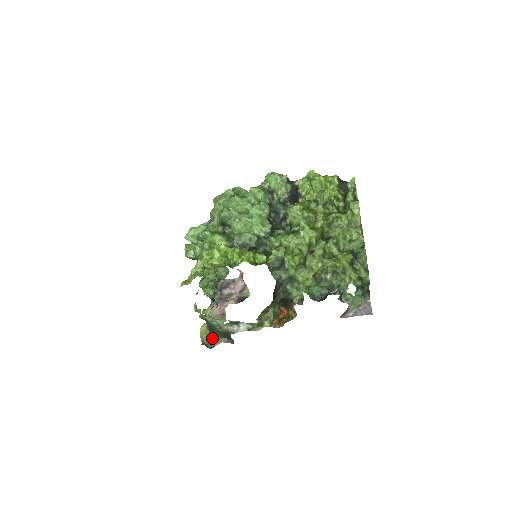
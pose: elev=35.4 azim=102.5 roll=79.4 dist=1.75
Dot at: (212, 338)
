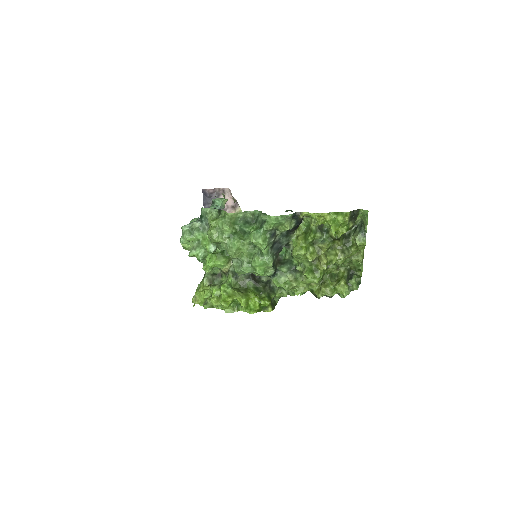
Dot at: occluded
